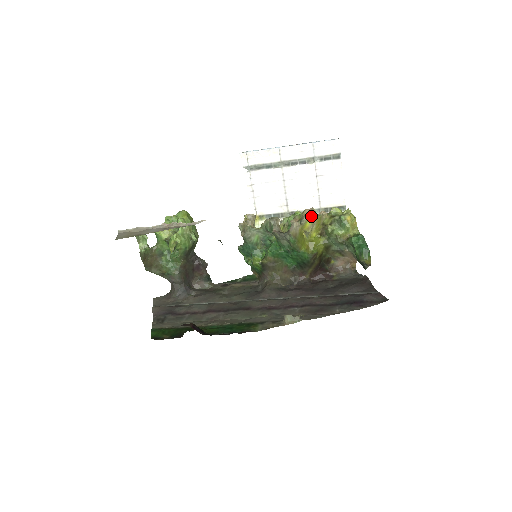
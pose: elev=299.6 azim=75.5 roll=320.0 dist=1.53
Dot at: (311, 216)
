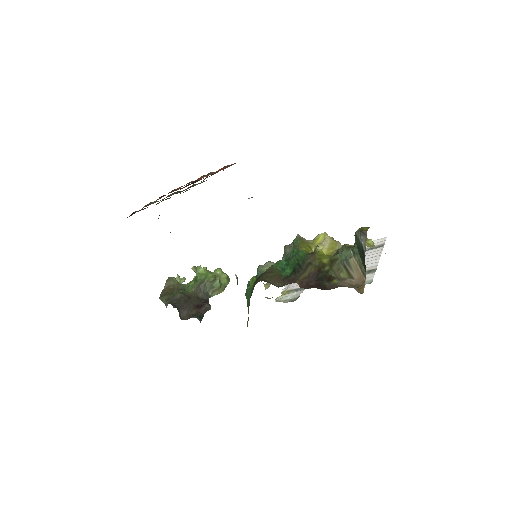
Dot at: (326, 233)
